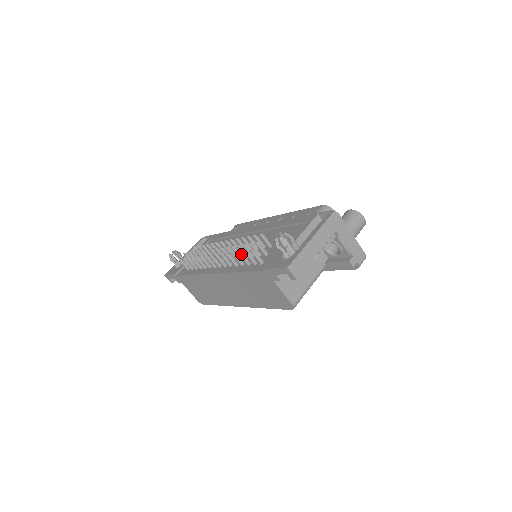
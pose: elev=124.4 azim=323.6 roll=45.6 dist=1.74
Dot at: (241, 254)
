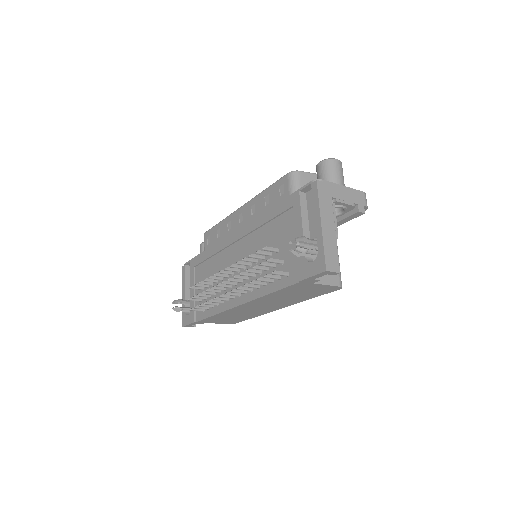
Dot at: (260, 279)
